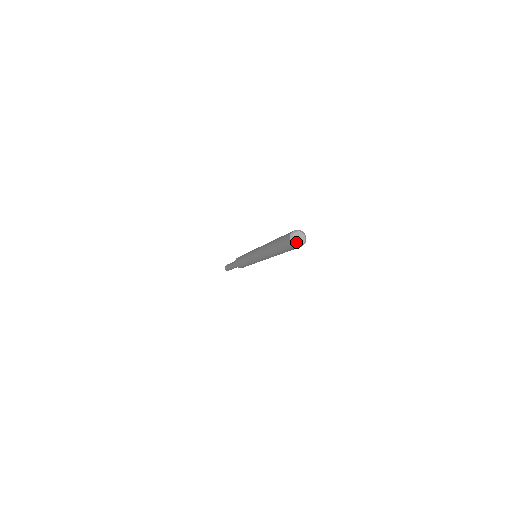
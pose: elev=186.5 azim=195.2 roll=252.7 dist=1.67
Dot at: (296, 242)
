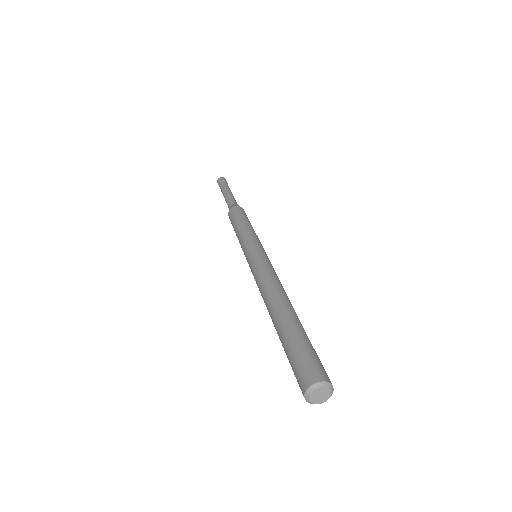
Dot at: (312, 399)
